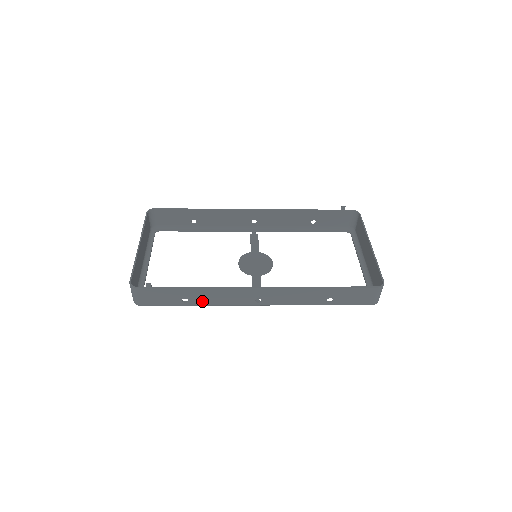
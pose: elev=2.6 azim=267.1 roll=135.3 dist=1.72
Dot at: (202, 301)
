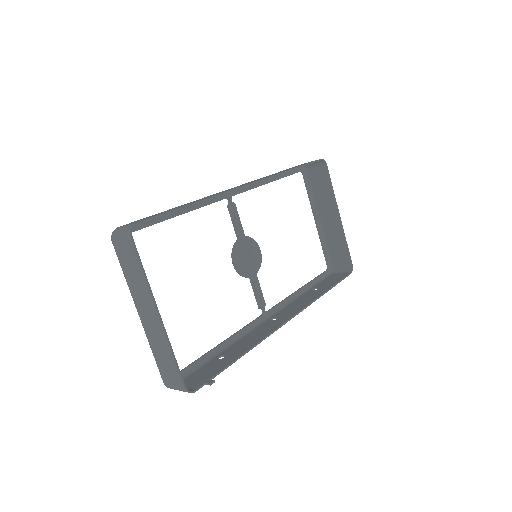
Dot at: (234, 349)
